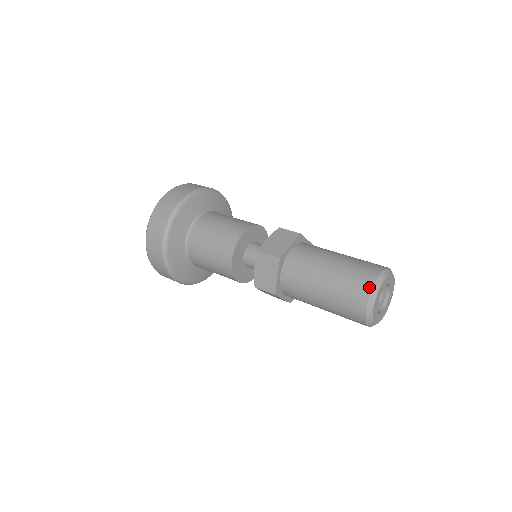
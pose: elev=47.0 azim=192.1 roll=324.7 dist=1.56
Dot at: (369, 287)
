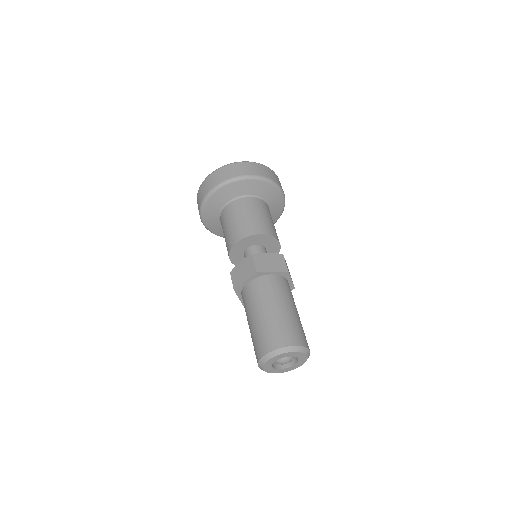
Dot at: (280, 345)
